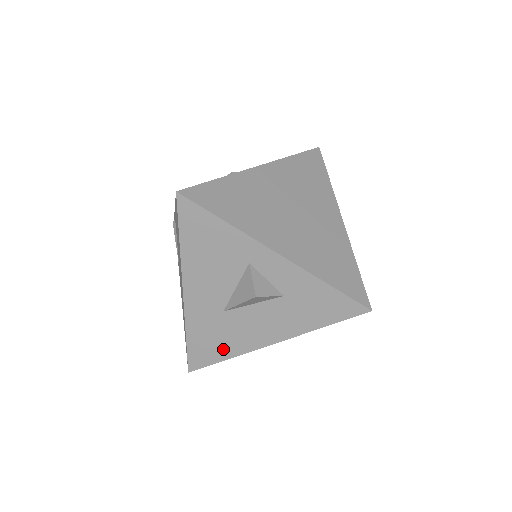
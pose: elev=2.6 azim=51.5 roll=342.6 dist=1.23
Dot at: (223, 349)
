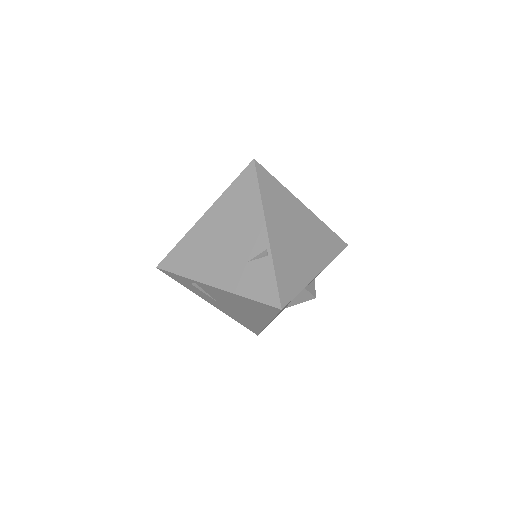
Dot at: occluded
